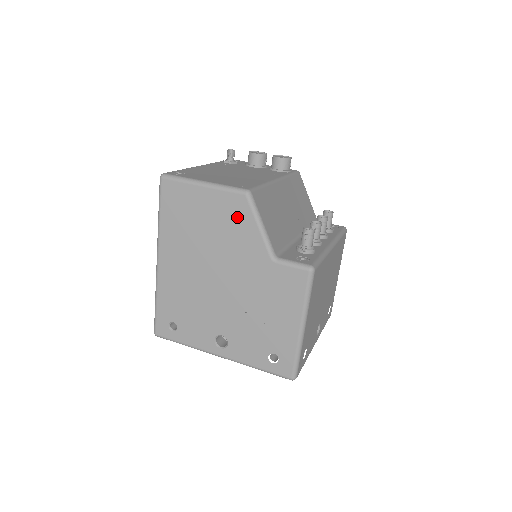
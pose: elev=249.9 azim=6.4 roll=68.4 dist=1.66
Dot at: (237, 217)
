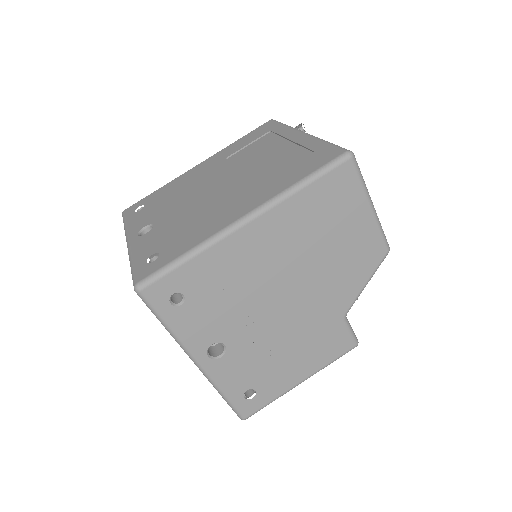
Dot at: (363, 261)
